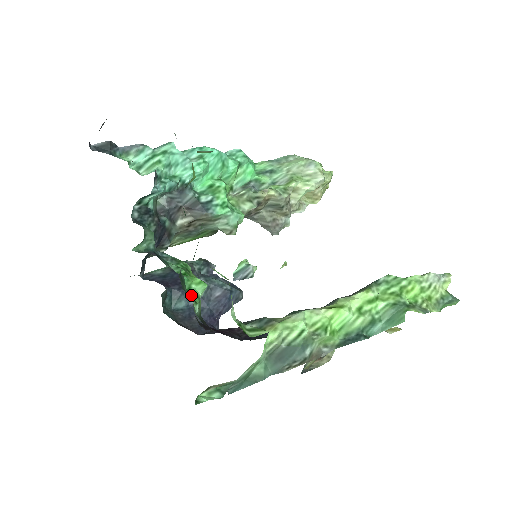
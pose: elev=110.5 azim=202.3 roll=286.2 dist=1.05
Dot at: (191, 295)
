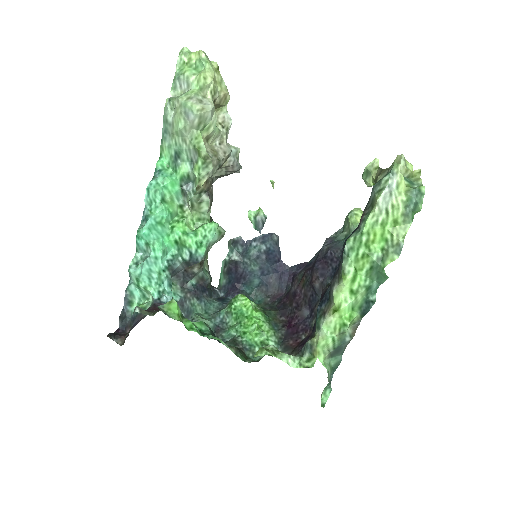
Dot at: (261, 344)
